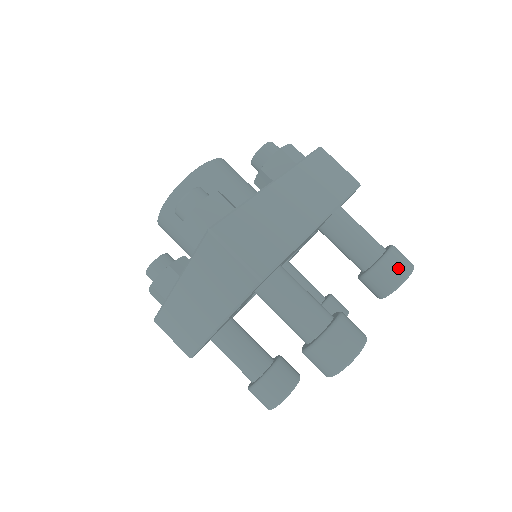
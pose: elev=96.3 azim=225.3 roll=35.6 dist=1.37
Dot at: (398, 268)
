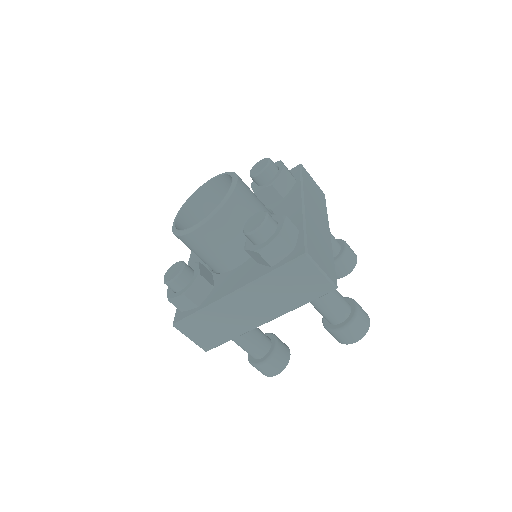
Dot at: (353, 257)
